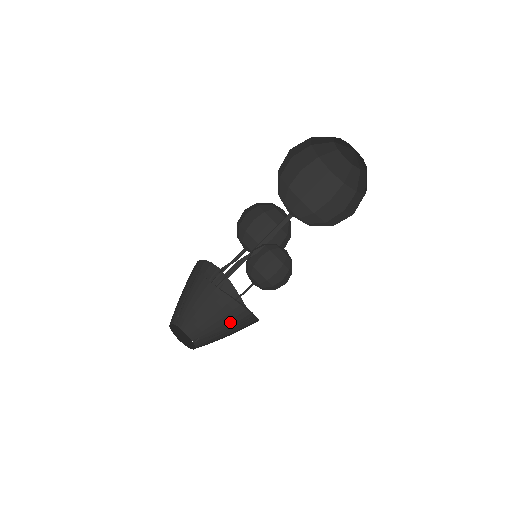
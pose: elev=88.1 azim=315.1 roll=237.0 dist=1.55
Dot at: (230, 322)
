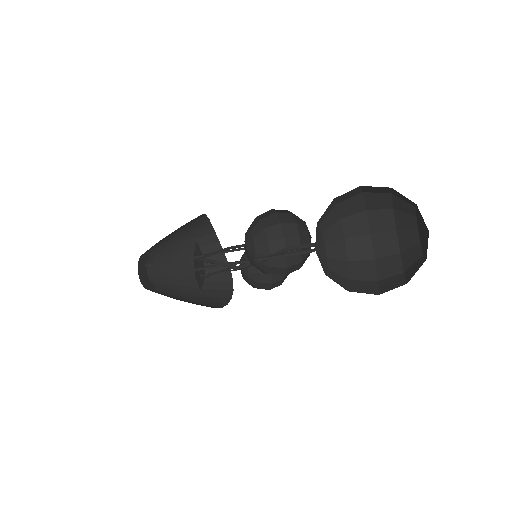
Dot at: occluded
